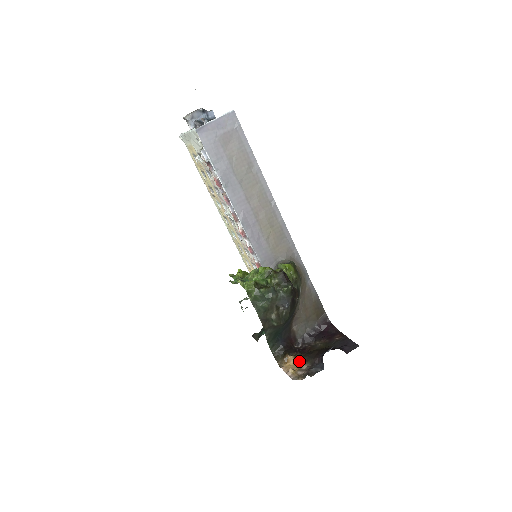
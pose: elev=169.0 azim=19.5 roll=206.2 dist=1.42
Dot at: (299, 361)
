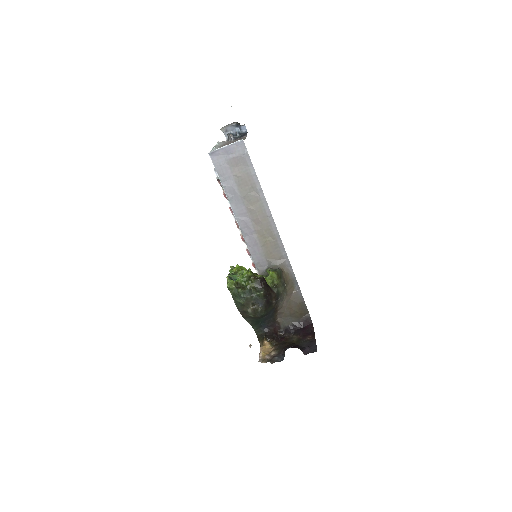
Dot at: (272, 347)
